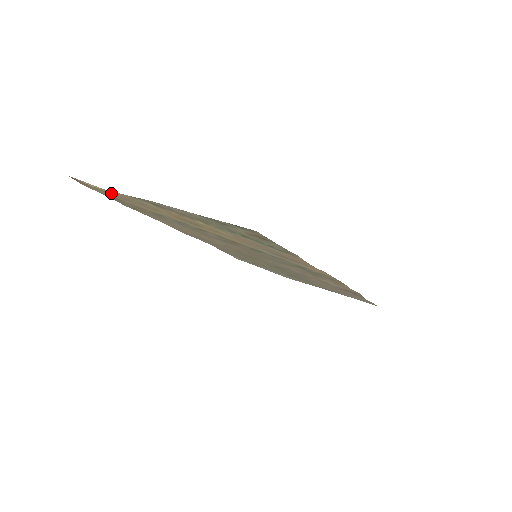
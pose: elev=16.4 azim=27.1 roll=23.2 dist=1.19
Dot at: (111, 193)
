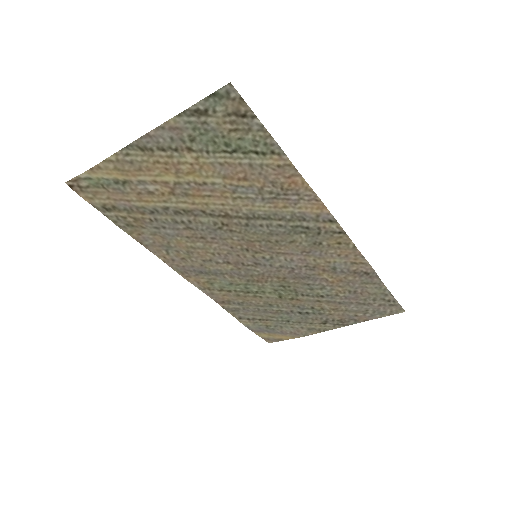
Dot at: (104, 169)
